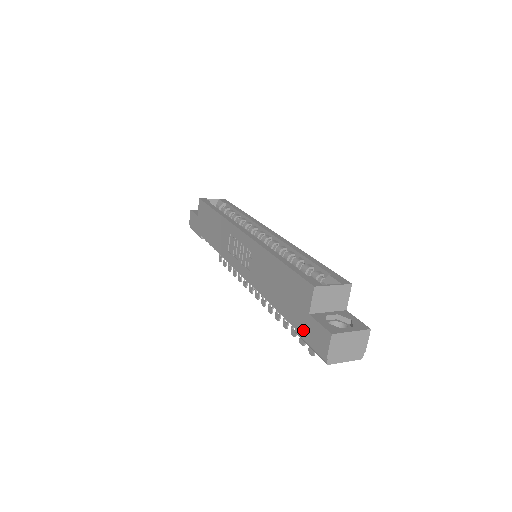
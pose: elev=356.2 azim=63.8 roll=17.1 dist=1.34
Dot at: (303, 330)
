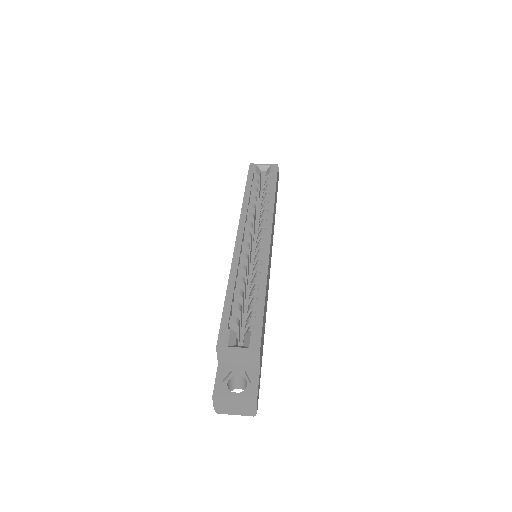
Dot at: occluded
